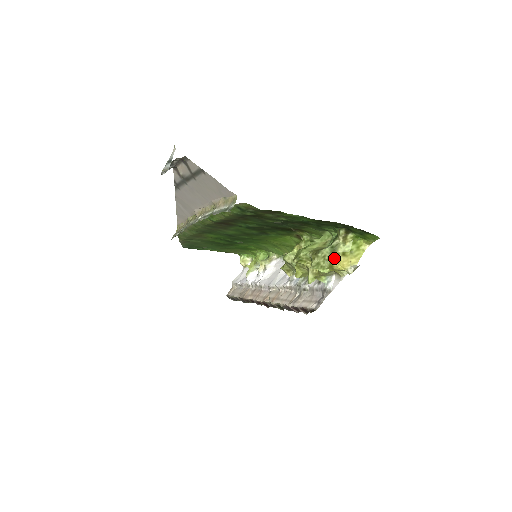
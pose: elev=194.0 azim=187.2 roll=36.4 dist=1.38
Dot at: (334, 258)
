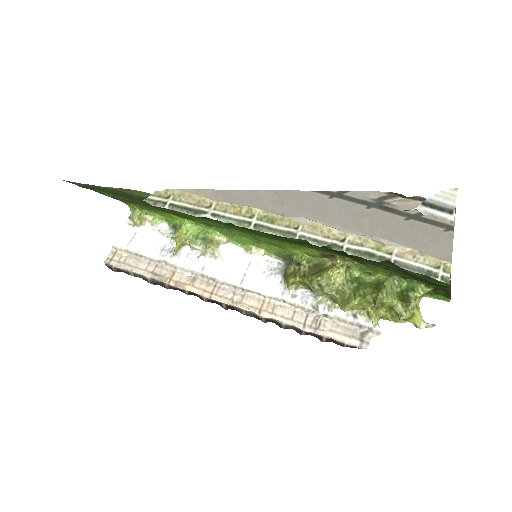
Dot at: (414, 312)
